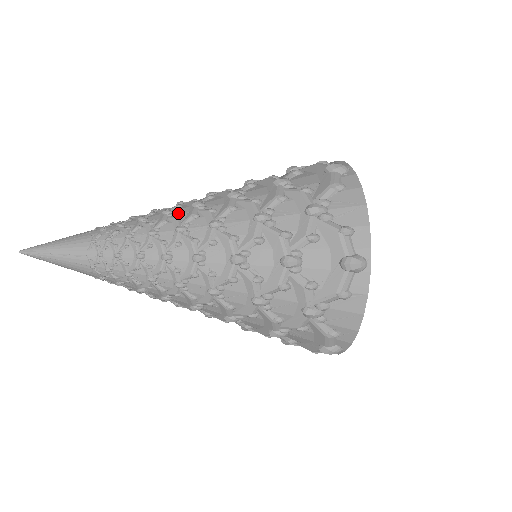
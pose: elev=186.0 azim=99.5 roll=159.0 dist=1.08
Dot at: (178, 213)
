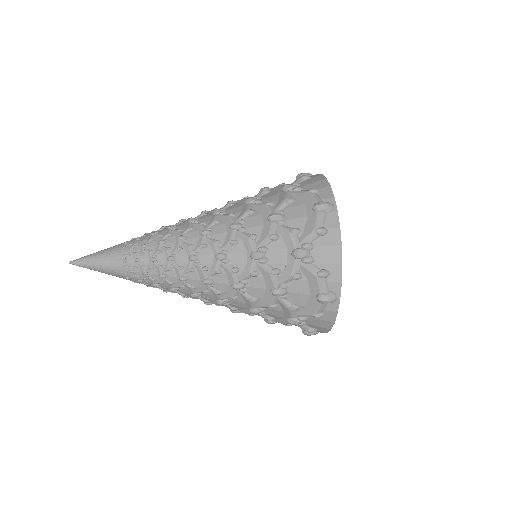
Dot at: occluded
